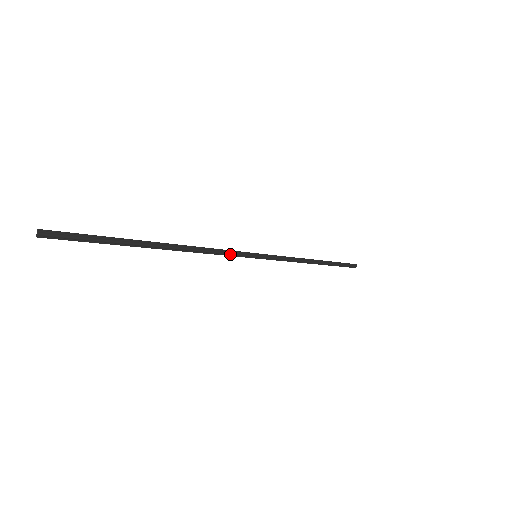
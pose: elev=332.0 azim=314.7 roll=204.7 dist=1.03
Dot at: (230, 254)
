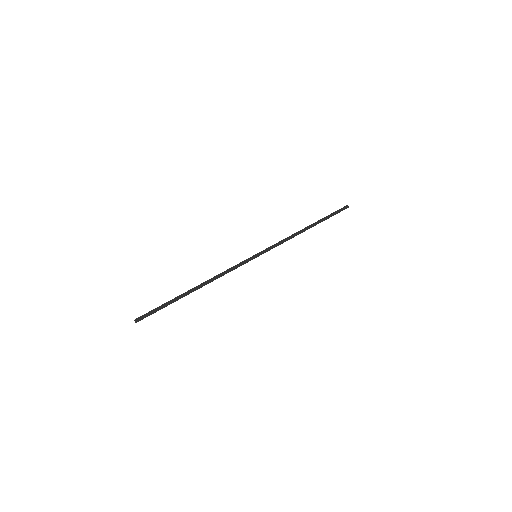
Dot at: (237, 267)
